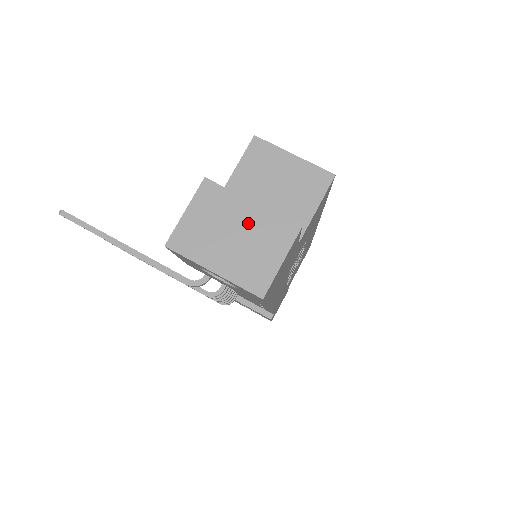
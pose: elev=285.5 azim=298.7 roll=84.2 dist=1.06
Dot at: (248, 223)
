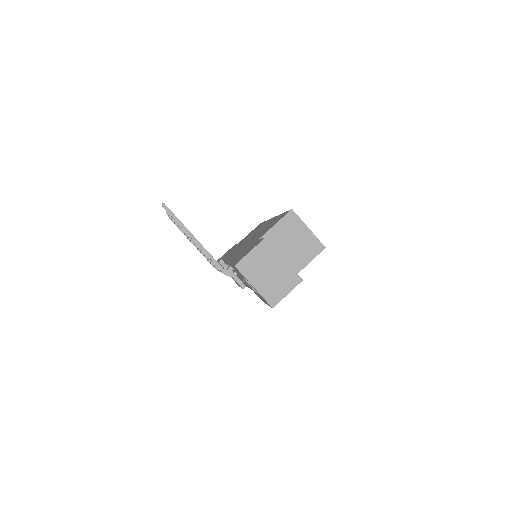
Dot at: (279, 269)
